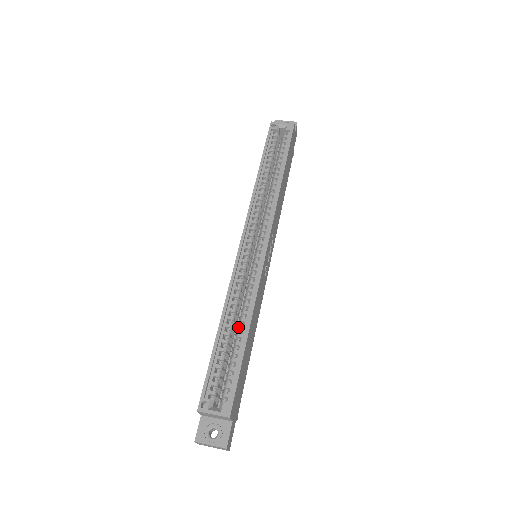
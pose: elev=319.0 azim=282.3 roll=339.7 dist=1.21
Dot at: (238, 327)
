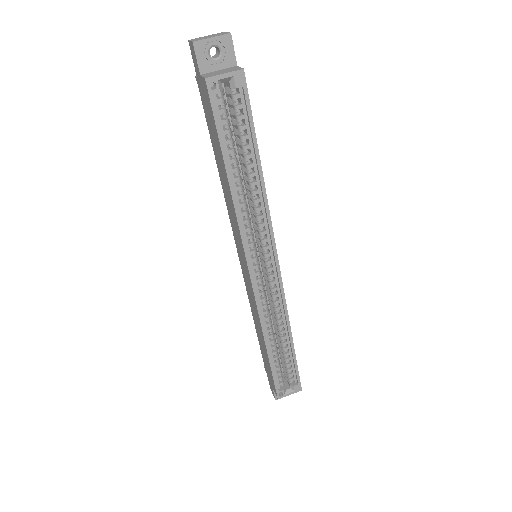
Dot at: (280, 338)
